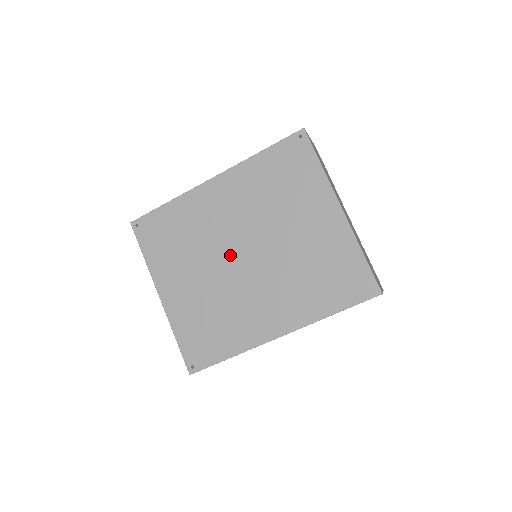
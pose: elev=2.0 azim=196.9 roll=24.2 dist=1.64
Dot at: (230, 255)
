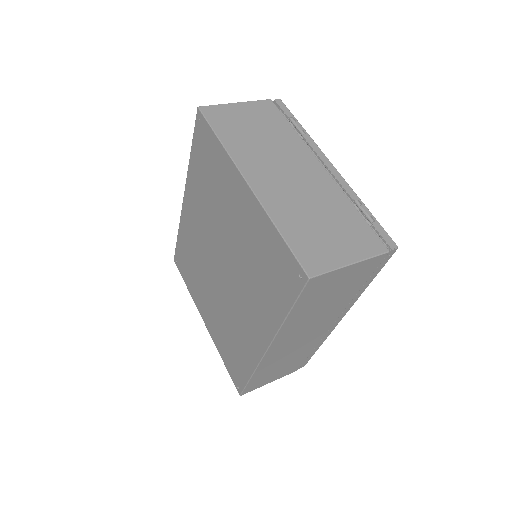
Dot at: (215, 270)
